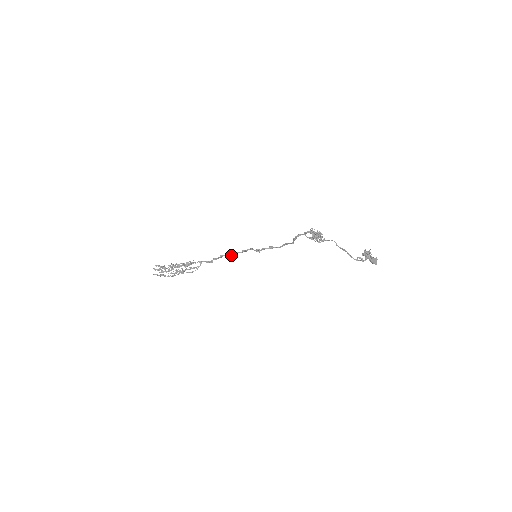
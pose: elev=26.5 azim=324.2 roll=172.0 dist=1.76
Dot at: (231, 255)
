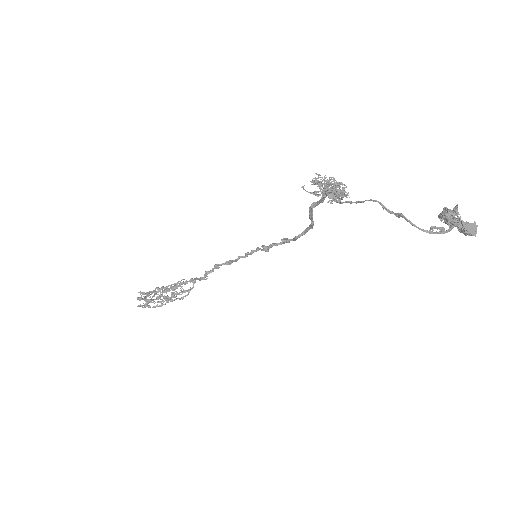
Dot at: (231, 263)
